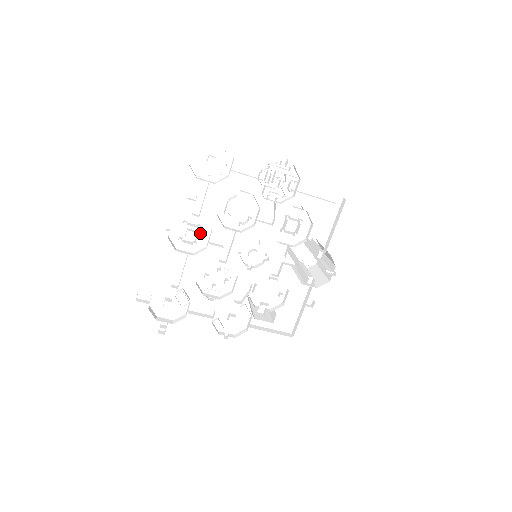
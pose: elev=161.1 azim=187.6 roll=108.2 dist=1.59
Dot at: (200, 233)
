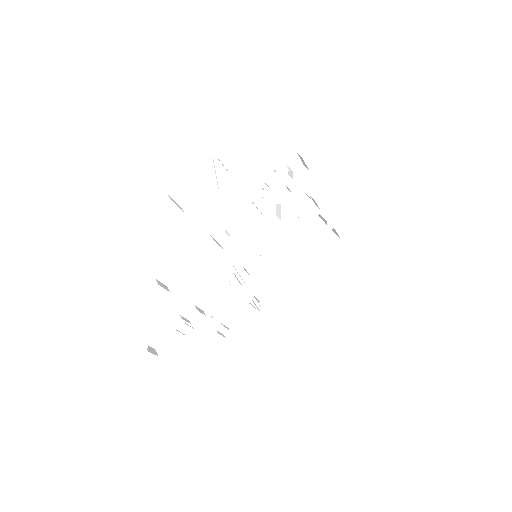
Dot at: occluded
